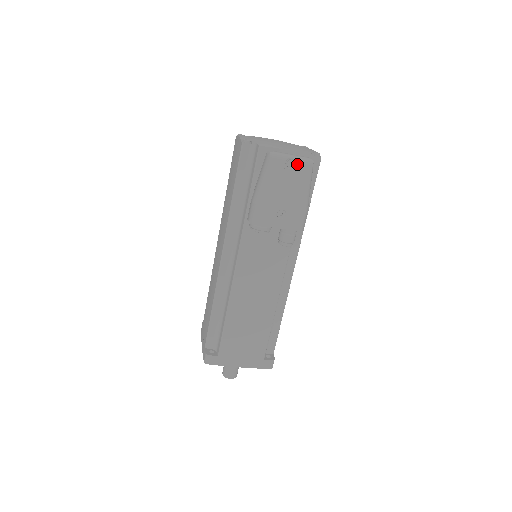
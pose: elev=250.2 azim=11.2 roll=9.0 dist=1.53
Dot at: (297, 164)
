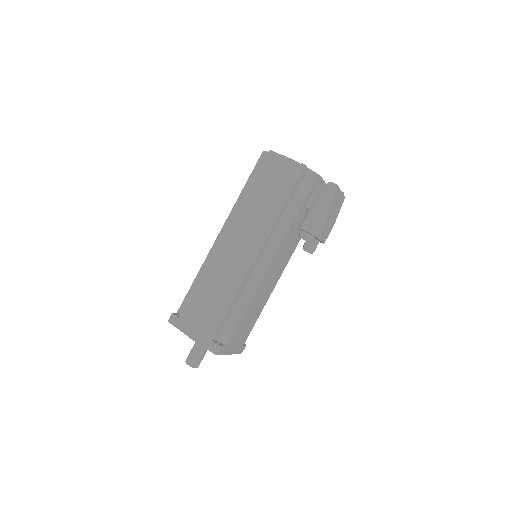
Dot at: (342, 196)
